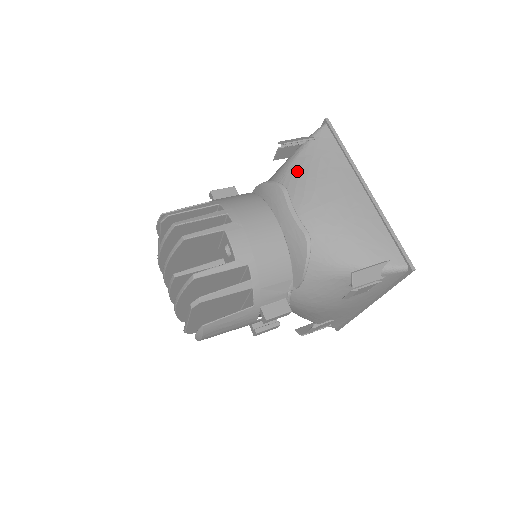
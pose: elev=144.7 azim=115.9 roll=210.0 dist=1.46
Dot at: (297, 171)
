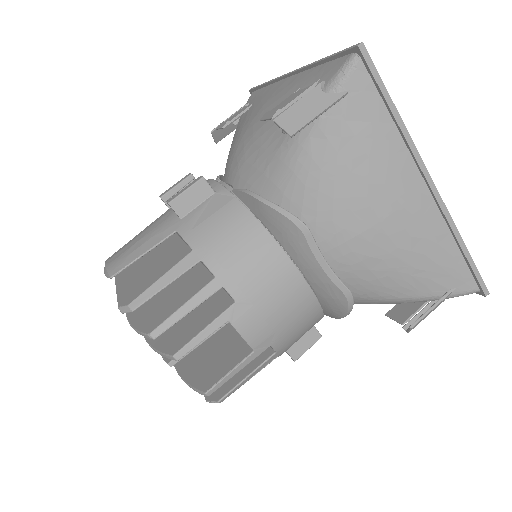
Dot at: (315, 170)
